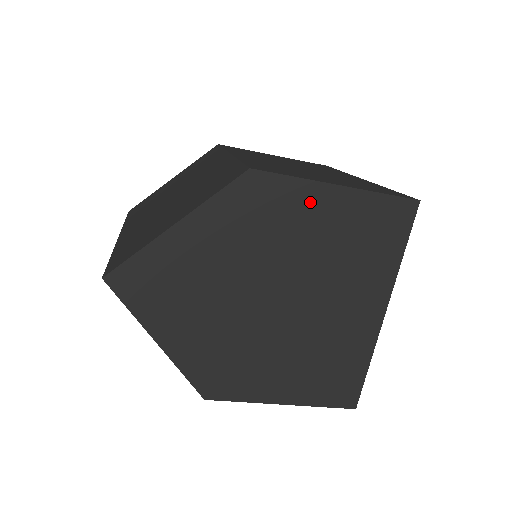
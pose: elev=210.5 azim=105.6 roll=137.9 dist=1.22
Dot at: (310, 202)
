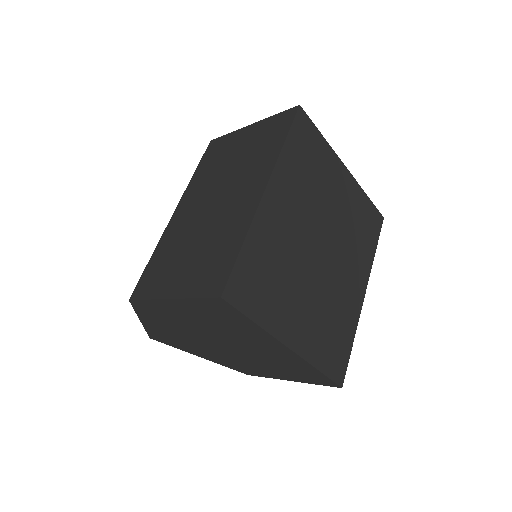
Dot at: (170, 308)
